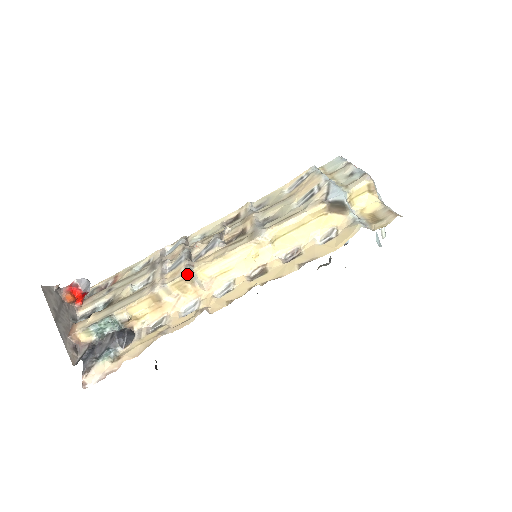
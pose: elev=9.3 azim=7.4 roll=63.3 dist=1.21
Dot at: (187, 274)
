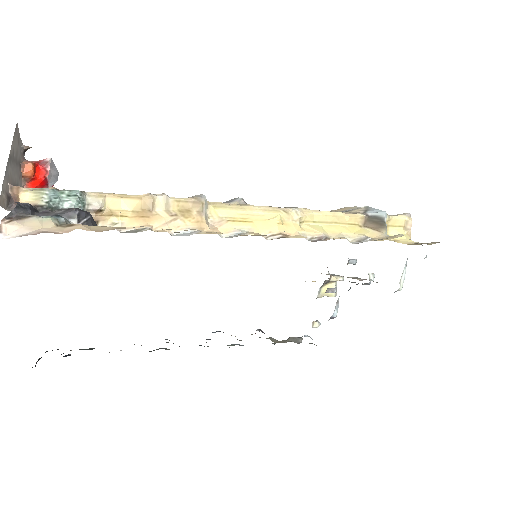
Dot at: (200, 197)
